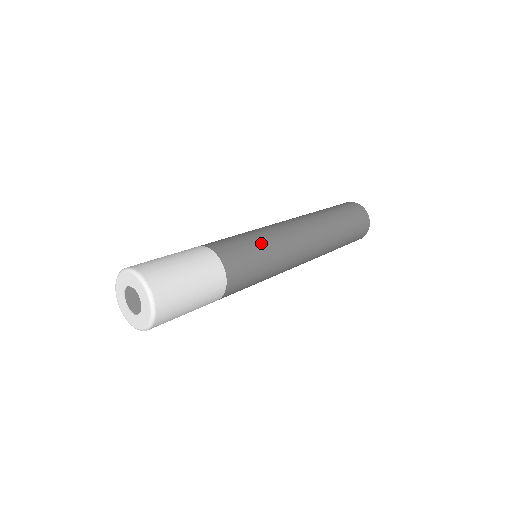
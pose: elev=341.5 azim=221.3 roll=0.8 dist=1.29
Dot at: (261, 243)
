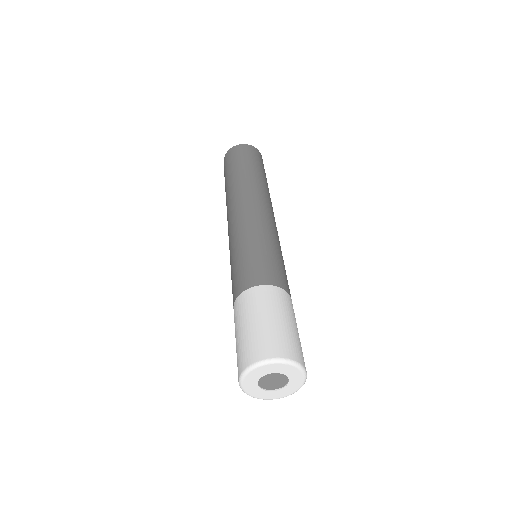
Dot at: (253, 244)
